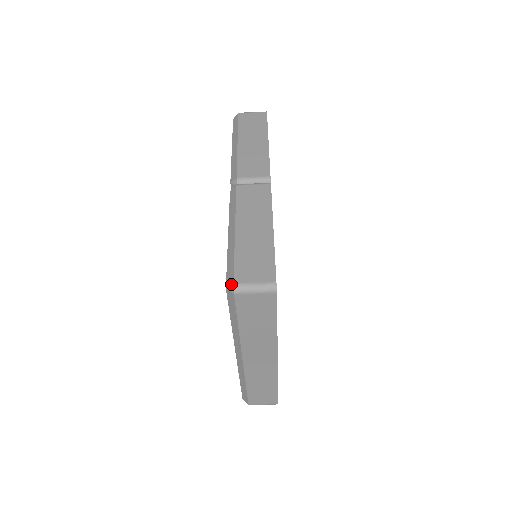
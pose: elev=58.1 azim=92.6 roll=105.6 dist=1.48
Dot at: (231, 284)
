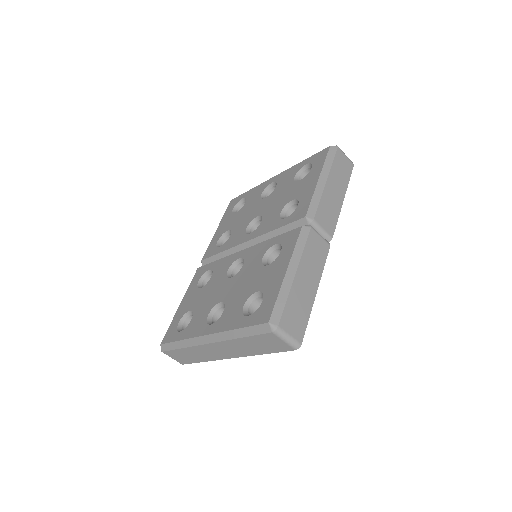
Dot at: (276, 324)
